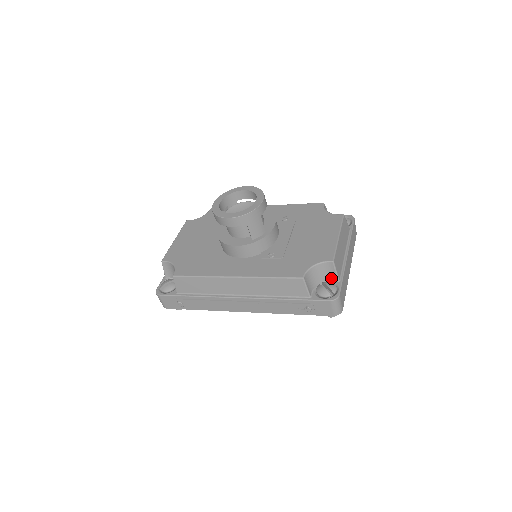
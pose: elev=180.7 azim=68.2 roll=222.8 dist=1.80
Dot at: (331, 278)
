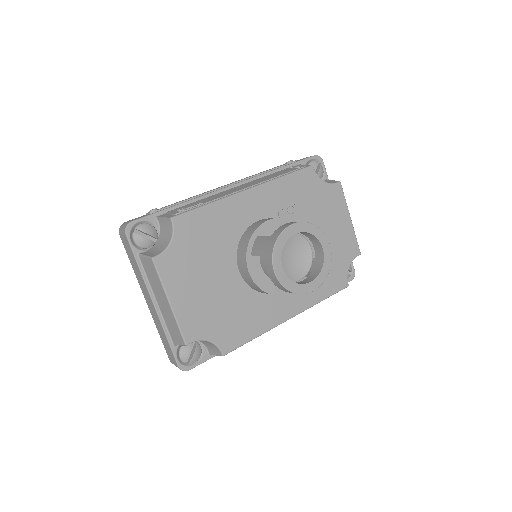
Dot at: occluded
